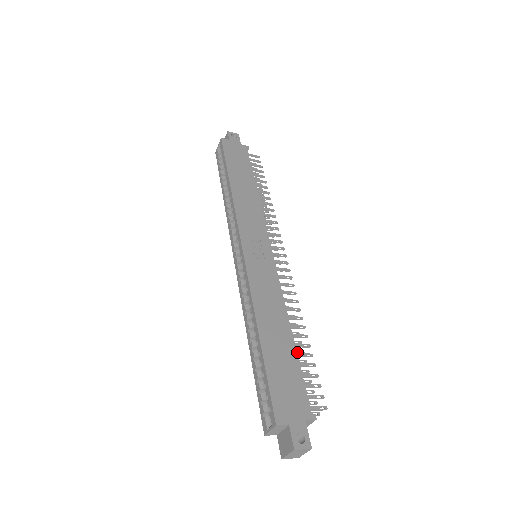
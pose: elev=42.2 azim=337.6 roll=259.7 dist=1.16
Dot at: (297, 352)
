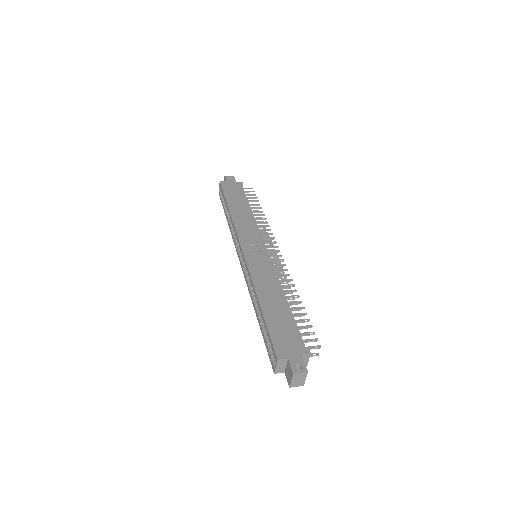
Dot at: (296, 316)
